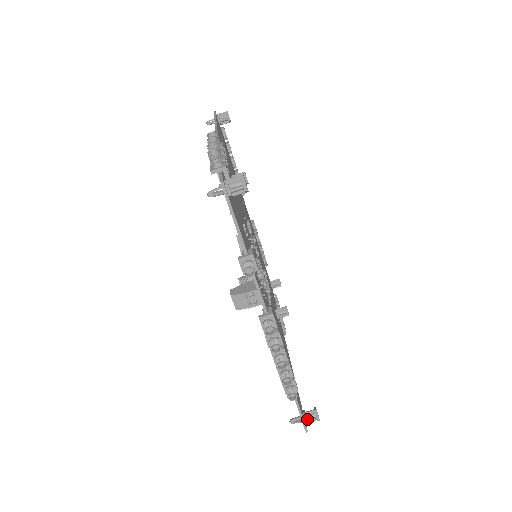
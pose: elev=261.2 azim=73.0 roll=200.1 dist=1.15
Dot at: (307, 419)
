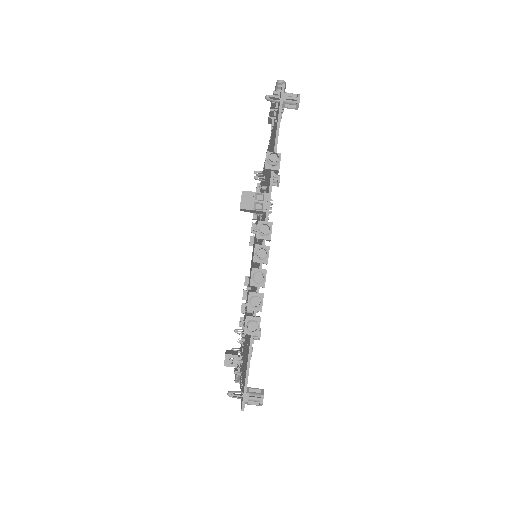
Dot at: (249, 395)
